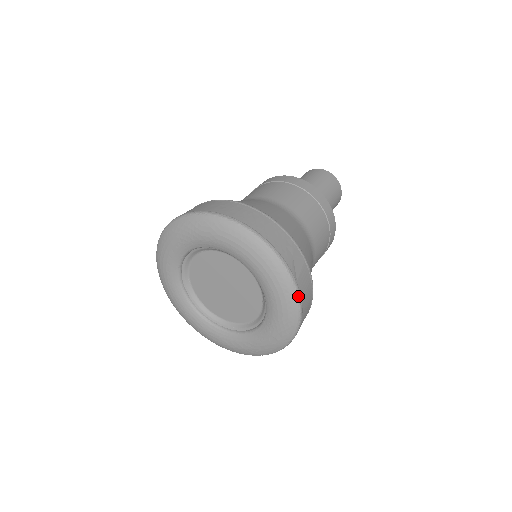
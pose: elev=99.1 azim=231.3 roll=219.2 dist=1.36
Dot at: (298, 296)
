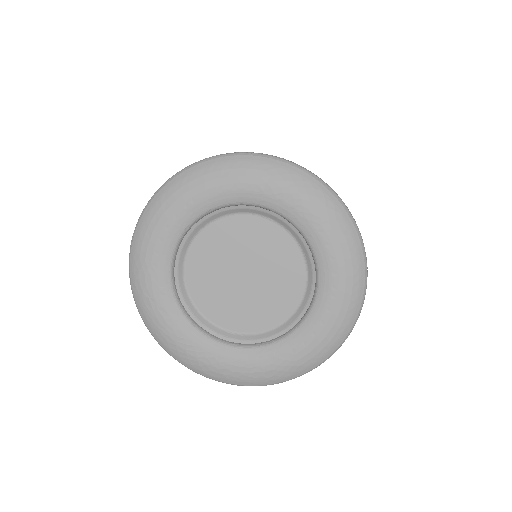
Dot at: (339, 347)
